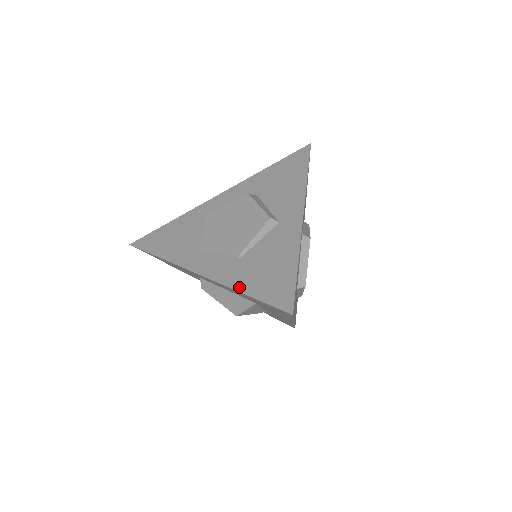
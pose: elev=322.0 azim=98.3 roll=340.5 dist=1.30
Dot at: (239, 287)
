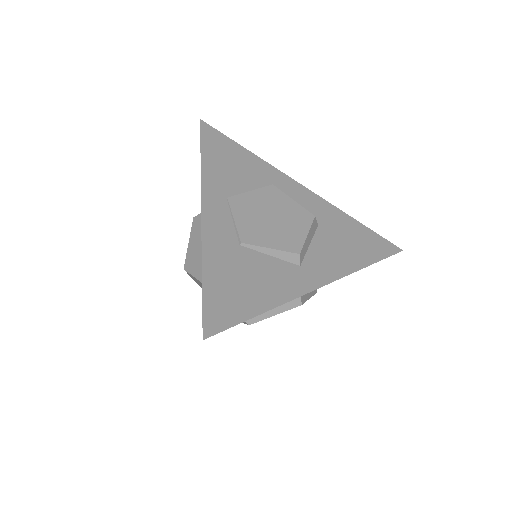
Dot at: (207, 263)
